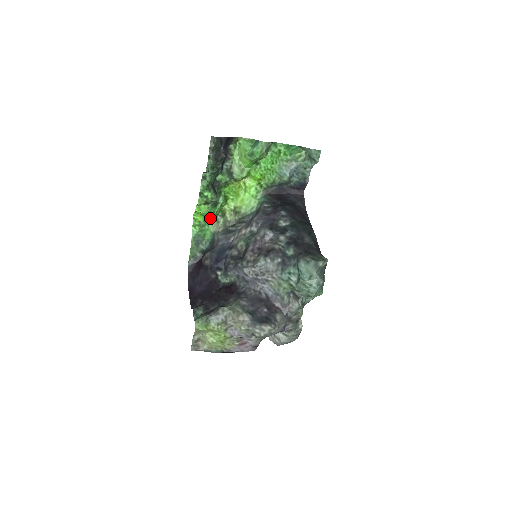
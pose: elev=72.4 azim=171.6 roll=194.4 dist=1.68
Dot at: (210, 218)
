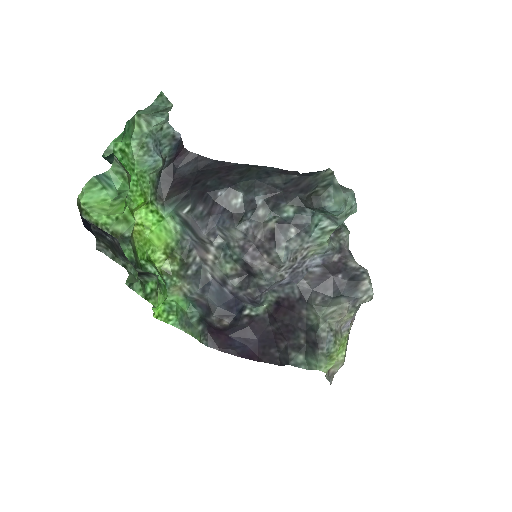
Dot at: occluded
